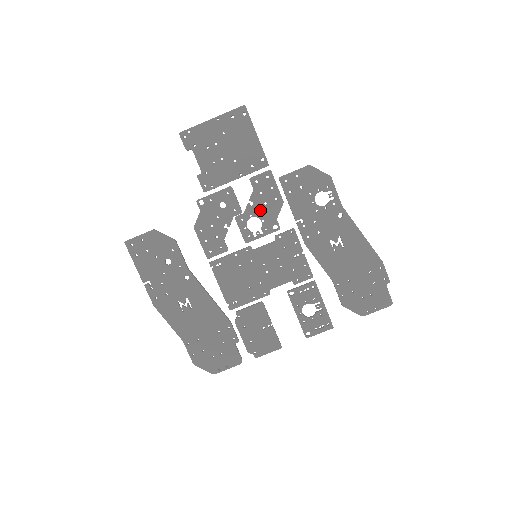
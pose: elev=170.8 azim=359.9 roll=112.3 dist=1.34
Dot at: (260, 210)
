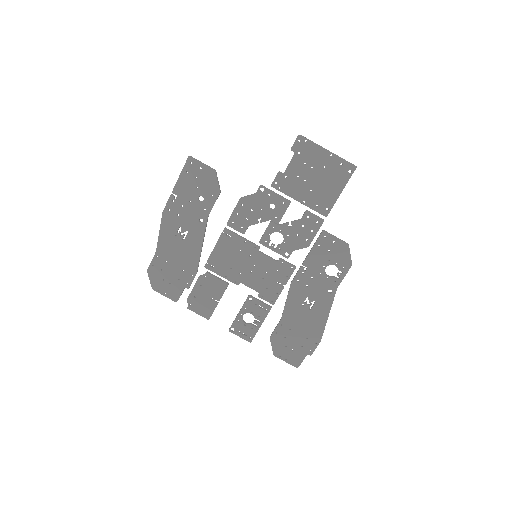
Dot at: (290, 235)
